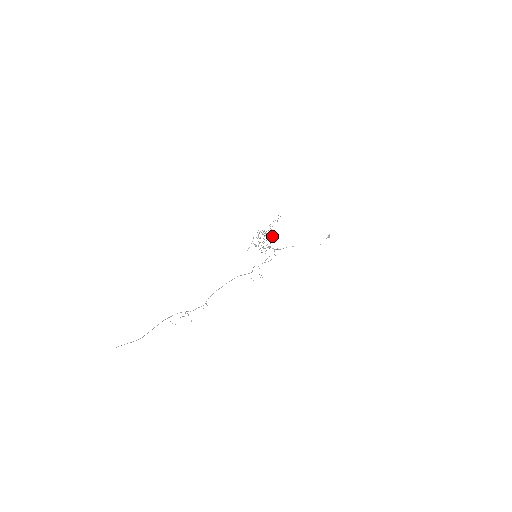
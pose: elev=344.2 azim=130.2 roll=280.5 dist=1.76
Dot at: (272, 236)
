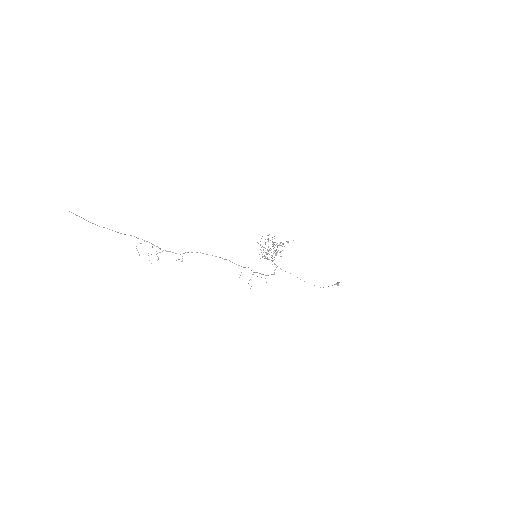
Dot at: (280, 256)
